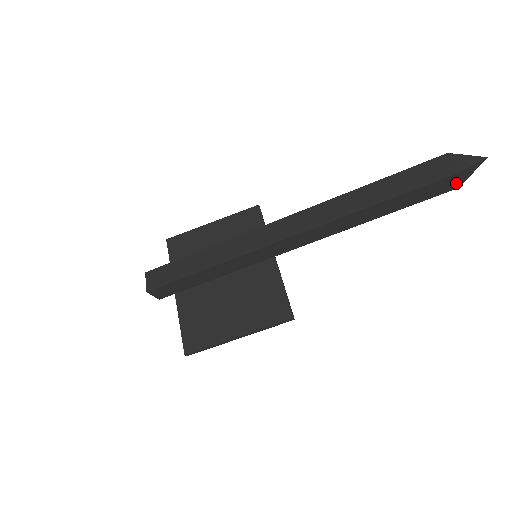
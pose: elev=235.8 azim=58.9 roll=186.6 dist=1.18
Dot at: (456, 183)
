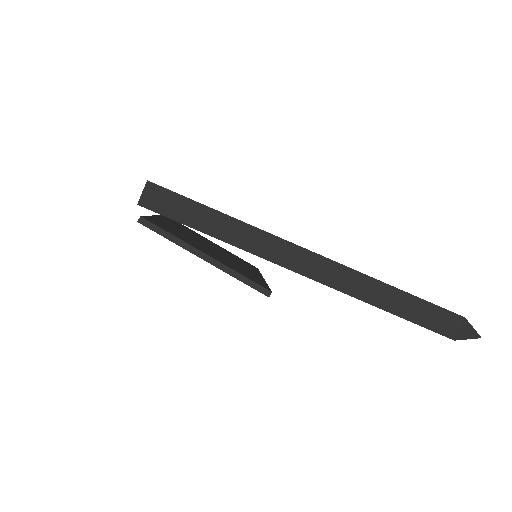
Dot at: (456, 331)
